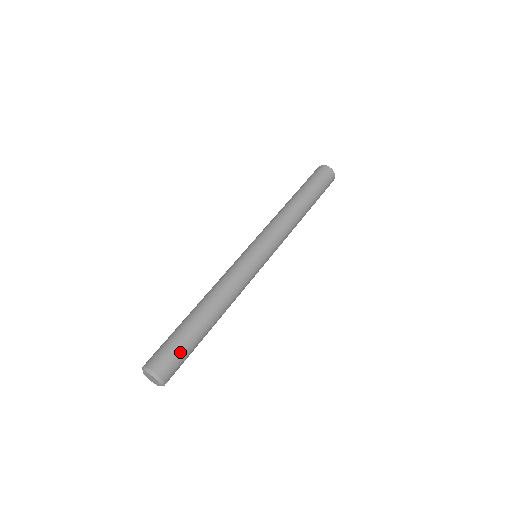
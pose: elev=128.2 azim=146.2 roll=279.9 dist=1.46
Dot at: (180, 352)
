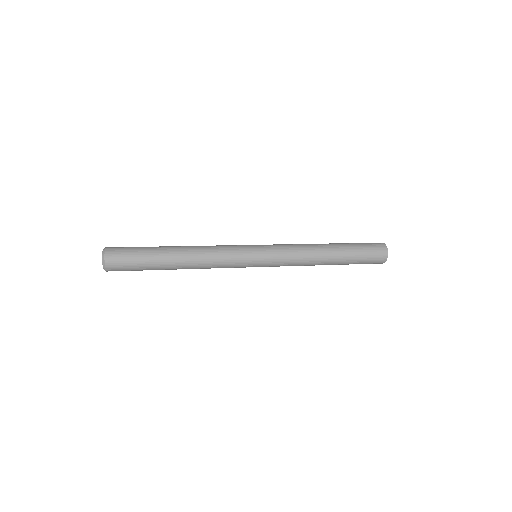
Dot at: (133, 247)
